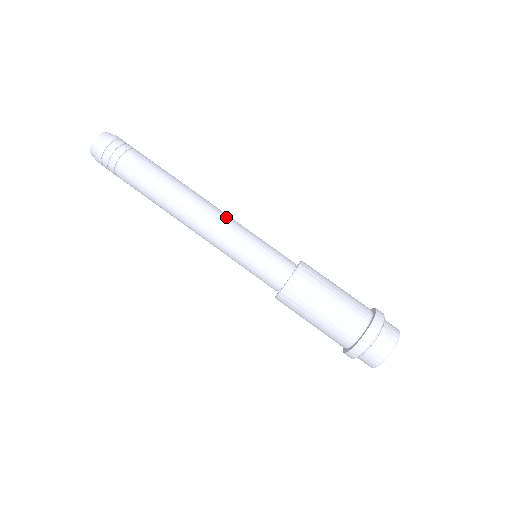
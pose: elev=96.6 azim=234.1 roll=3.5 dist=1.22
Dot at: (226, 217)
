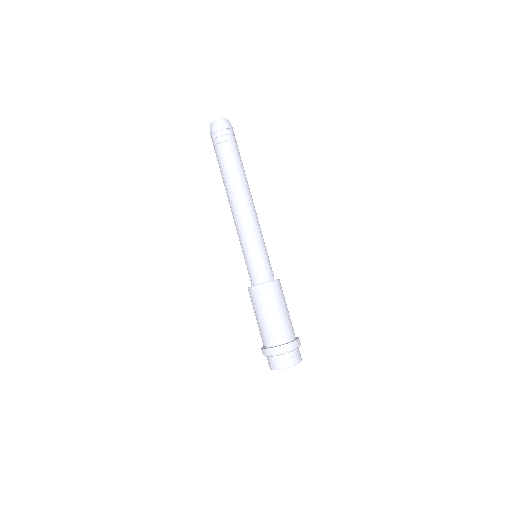
Dot at: (250, 222)
